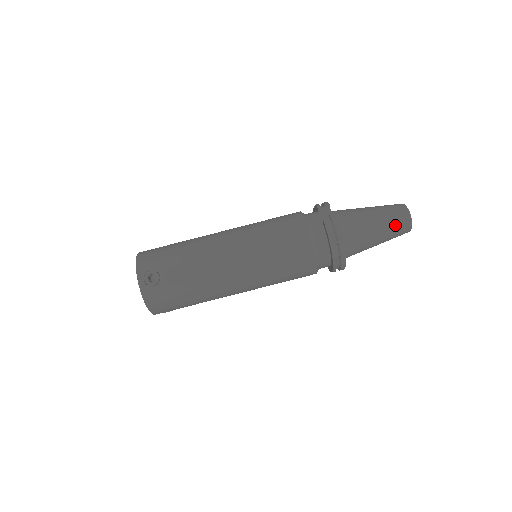
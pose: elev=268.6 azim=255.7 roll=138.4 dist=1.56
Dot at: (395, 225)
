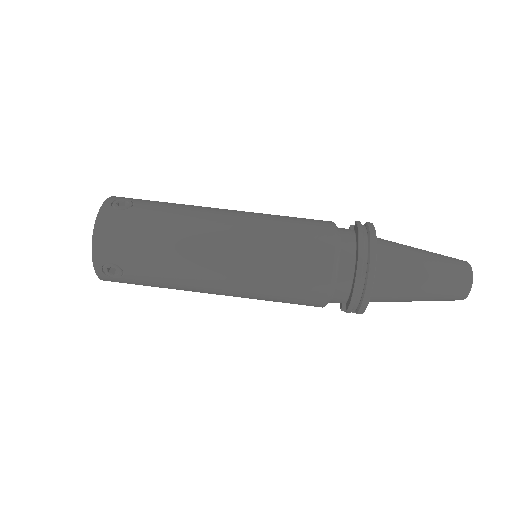
Dot at: (449, 266)
